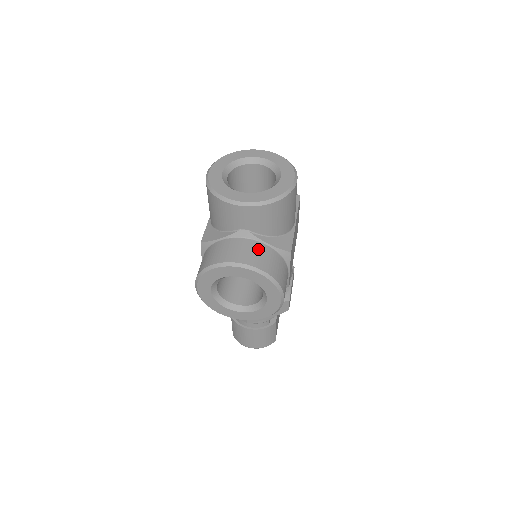
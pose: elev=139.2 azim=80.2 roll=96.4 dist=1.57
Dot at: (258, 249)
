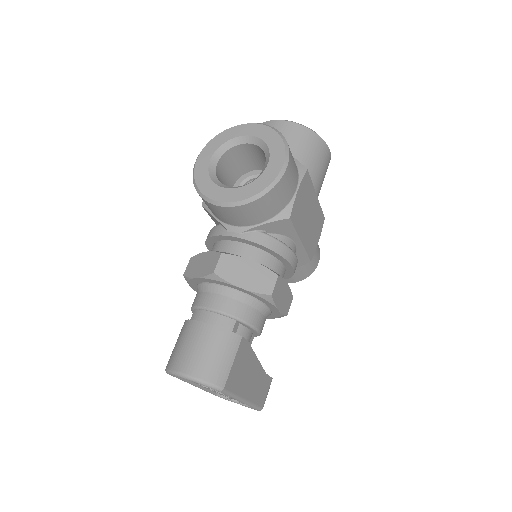
Dot at: occluded
